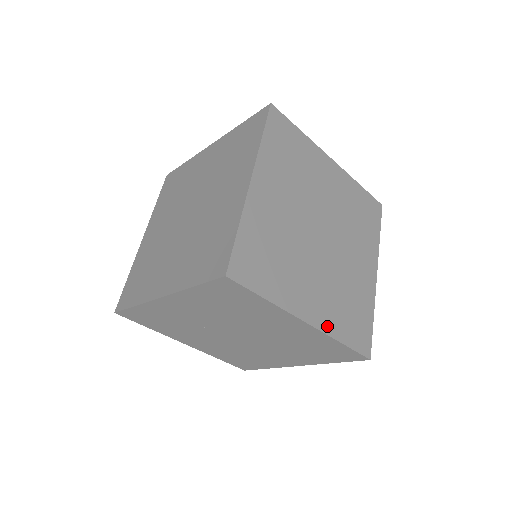
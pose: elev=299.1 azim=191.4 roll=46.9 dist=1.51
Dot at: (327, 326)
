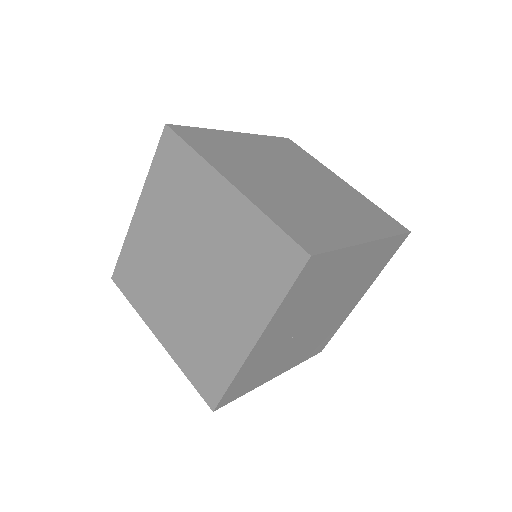
Dot at: (376, 234)
